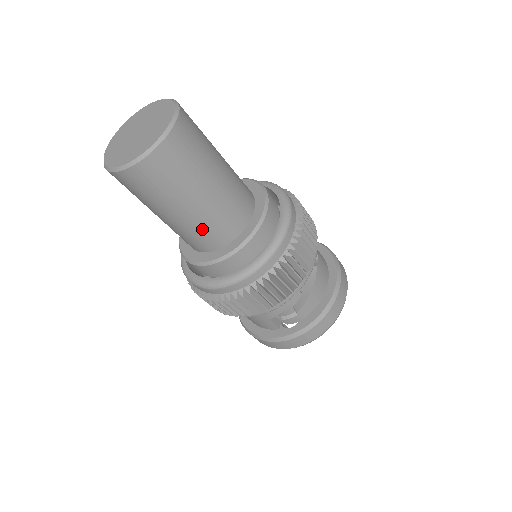
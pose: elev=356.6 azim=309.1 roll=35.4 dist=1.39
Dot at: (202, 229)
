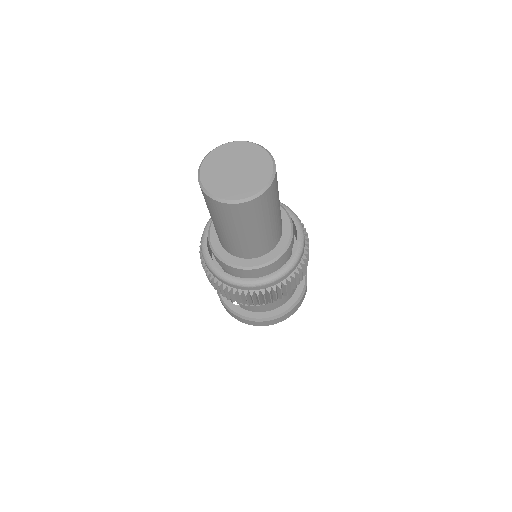
Dot at: (222, 238)
